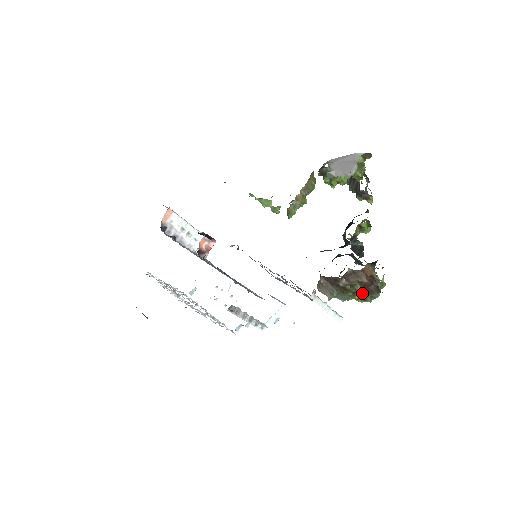
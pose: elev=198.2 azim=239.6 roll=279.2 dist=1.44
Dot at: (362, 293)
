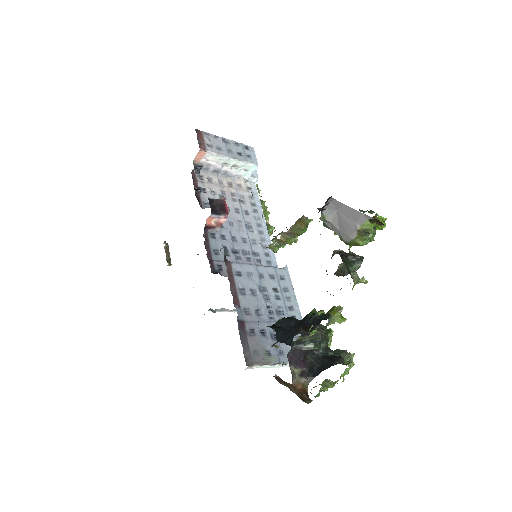
Dot at: occluded
